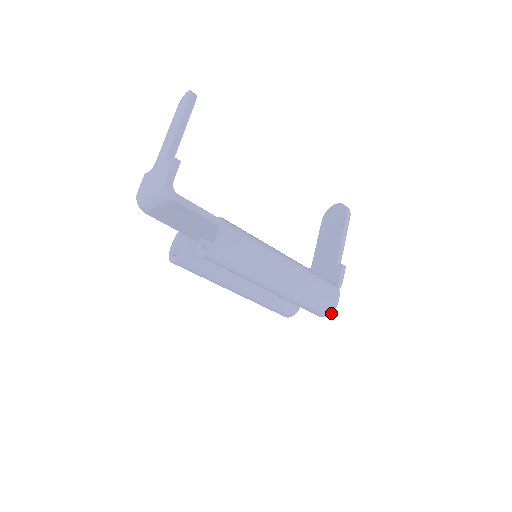
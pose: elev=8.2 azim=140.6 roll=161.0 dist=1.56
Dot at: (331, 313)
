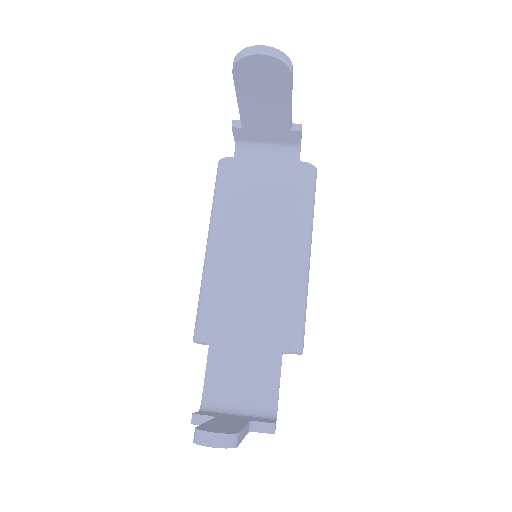
Dot at: occluded
